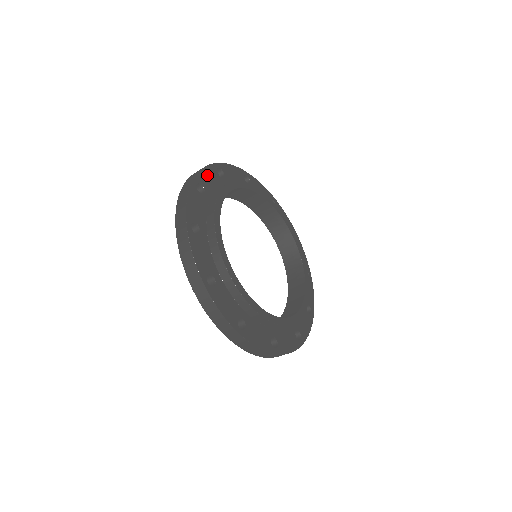
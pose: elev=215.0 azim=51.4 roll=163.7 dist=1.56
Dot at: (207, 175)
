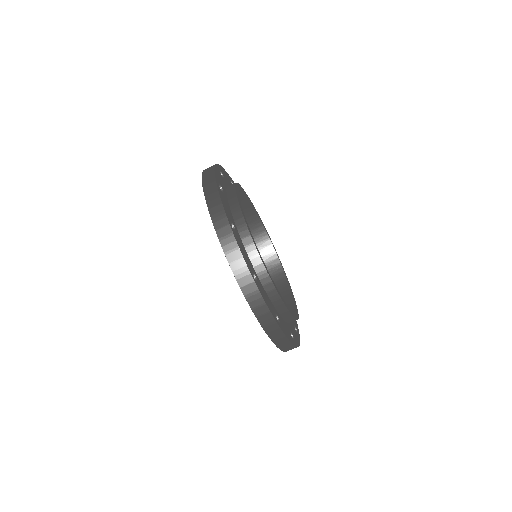
Dot at: (218, 175)
